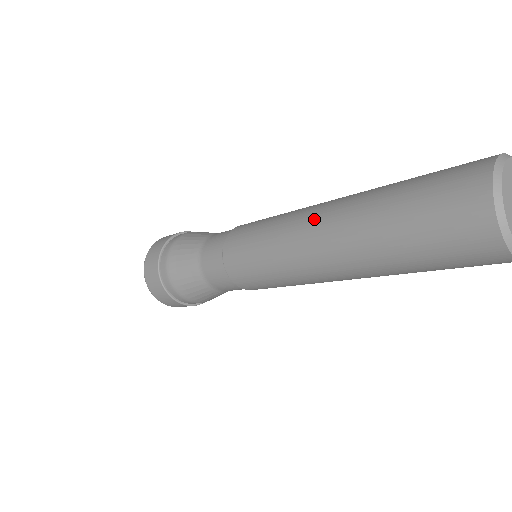
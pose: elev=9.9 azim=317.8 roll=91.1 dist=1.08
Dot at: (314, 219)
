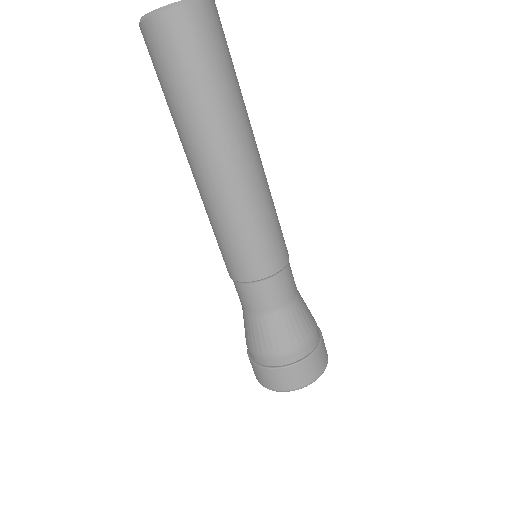
Dot at: occluded
